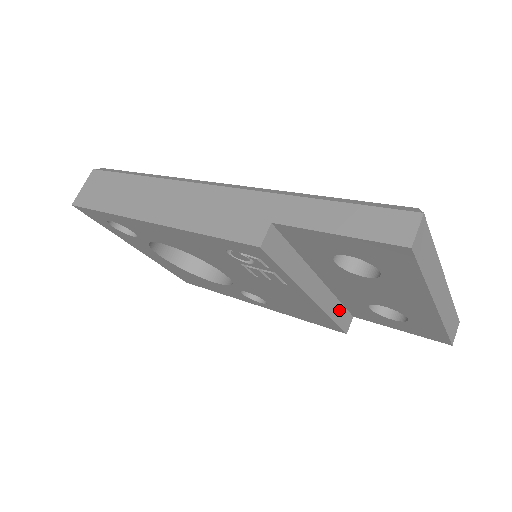
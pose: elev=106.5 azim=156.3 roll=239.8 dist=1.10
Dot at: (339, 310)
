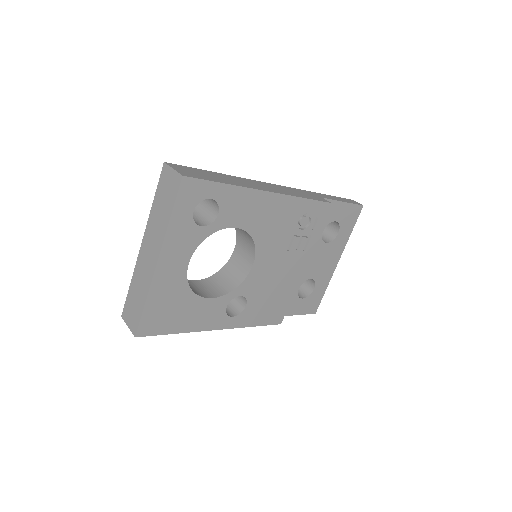
Dot at: occluded
